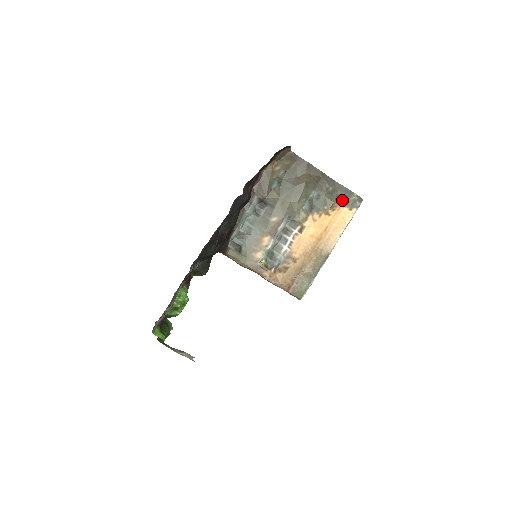
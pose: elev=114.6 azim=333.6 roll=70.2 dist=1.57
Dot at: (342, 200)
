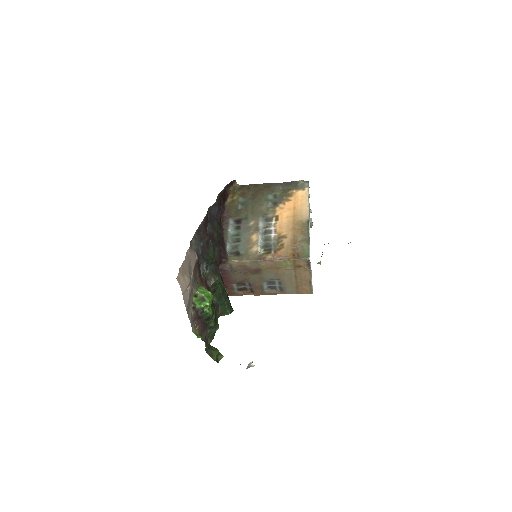
Dot at: (293, 188)
